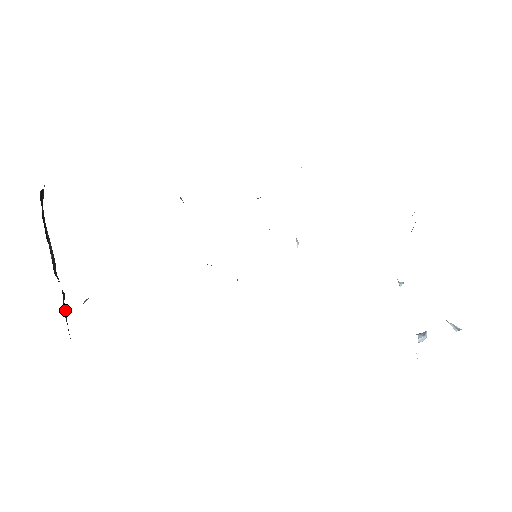
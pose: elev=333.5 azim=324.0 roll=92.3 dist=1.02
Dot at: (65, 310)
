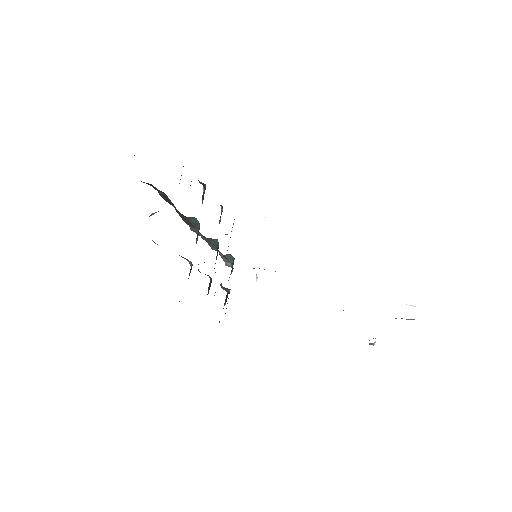
Dot at: occluded
